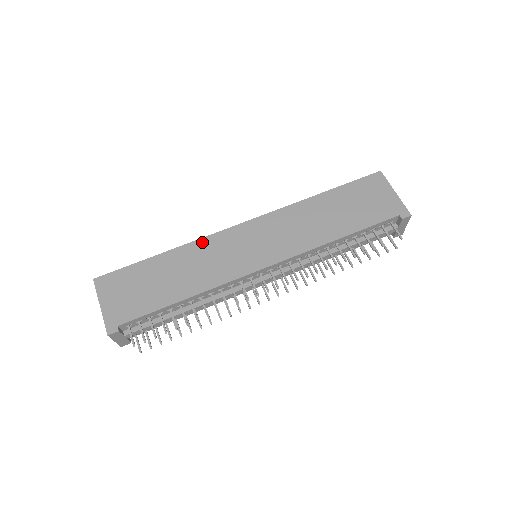
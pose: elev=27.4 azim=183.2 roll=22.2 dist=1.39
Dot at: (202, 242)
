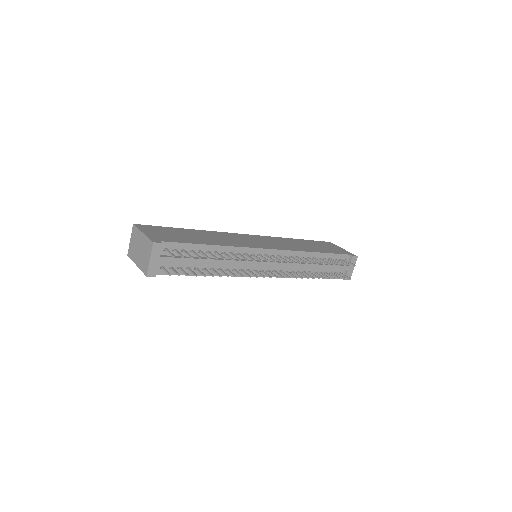
Dot at: (219, 233)
